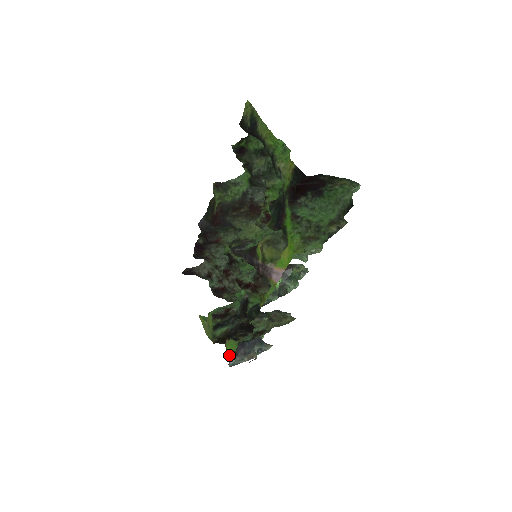
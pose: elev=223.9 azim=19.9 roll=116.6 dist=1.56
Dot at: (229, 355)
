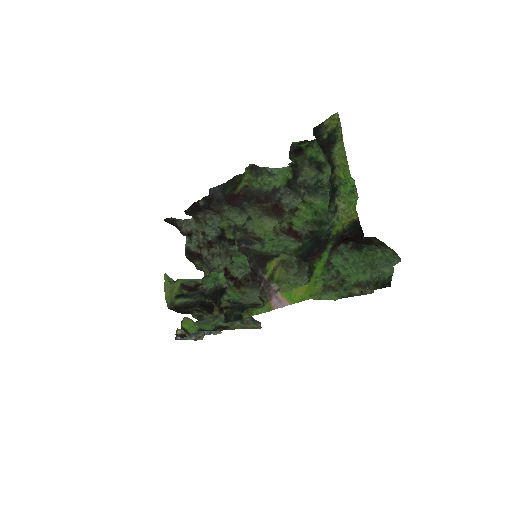
Dot at: (182, 332)
